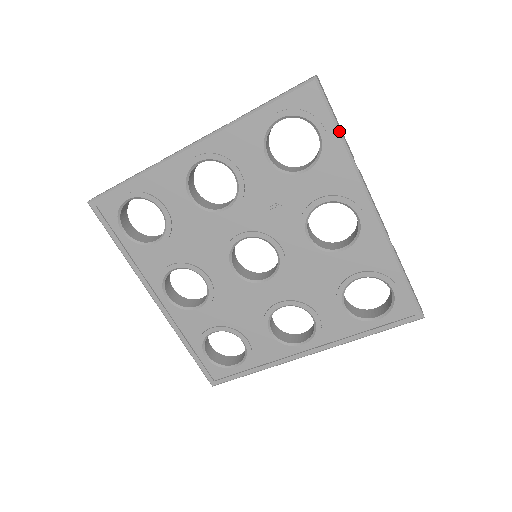
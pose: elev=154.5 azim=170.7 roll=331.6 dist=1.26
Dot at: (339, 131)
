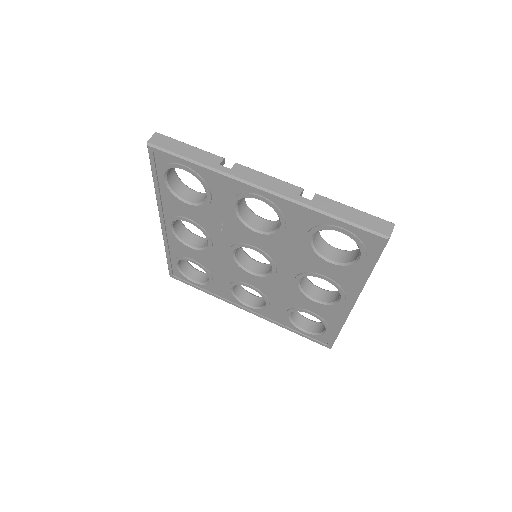
Dot at: (189, 160)
